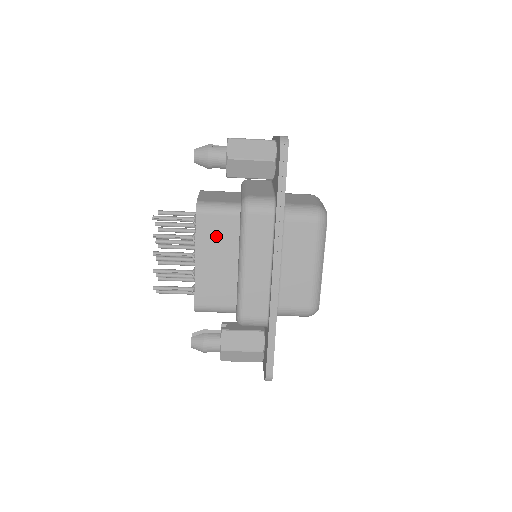
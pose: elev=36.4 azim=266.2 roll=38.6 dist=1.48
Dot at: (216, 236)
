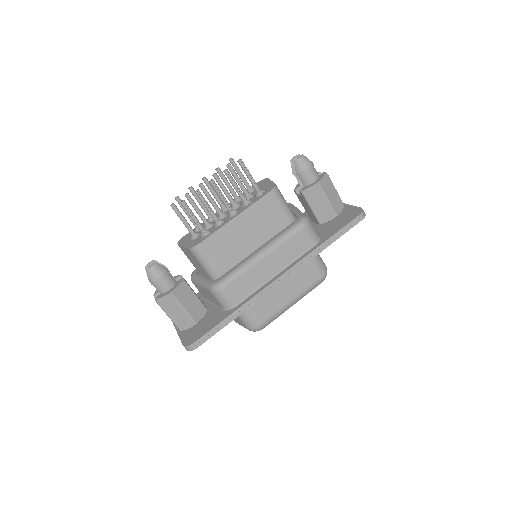
Dot at: (264, 218)
